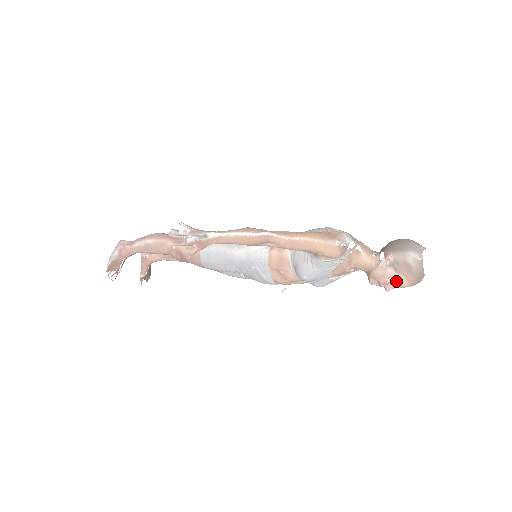
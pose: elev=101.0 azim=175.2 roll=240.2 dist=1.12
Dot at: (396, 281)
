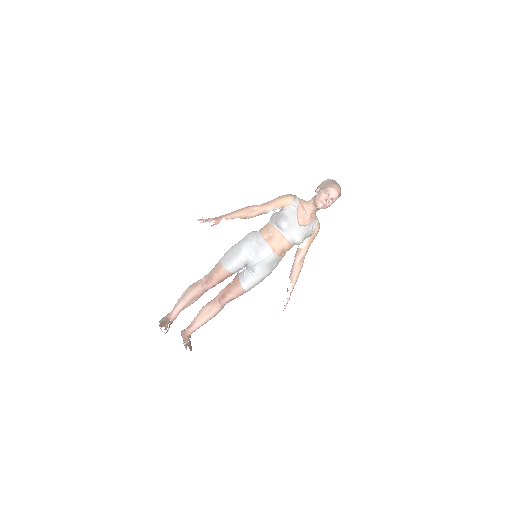
Dot at: (327, 191)
